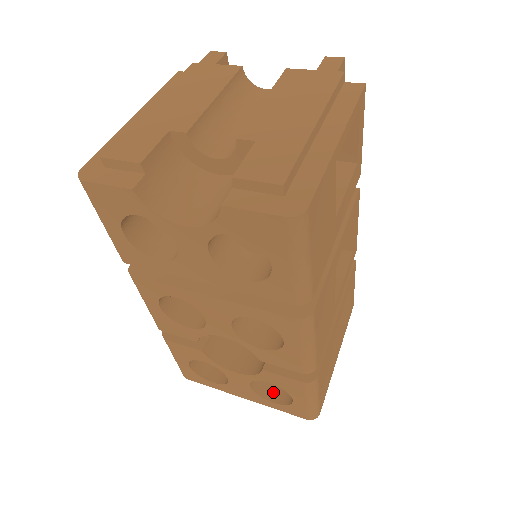
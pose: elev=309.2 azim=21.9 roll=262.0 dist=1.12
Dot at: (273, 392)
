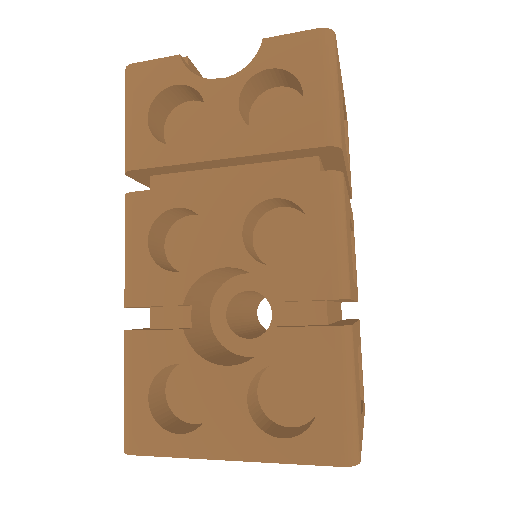
Dot at: (280, 432)
